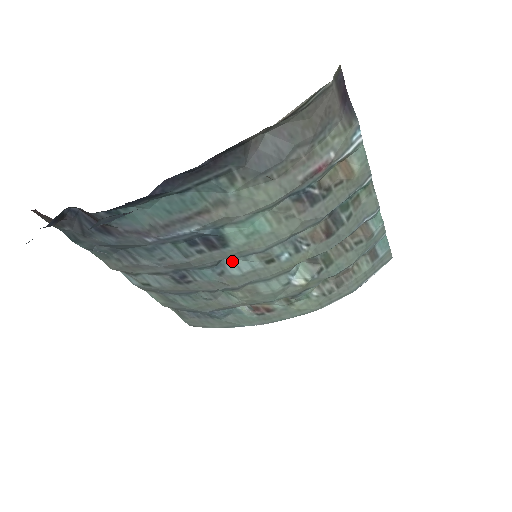
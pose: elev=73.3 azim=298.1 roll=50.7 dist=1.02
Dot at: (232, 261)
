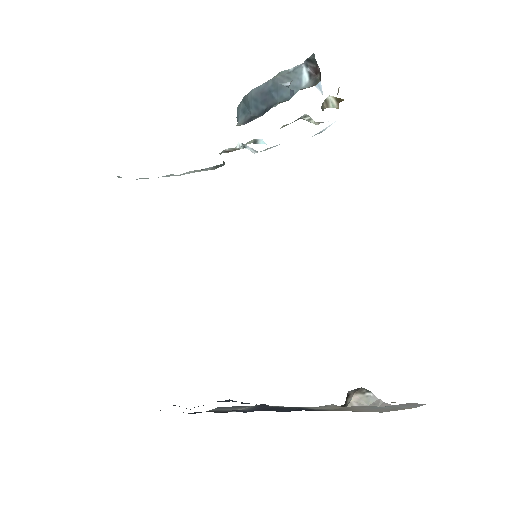
Dot at: occluded
